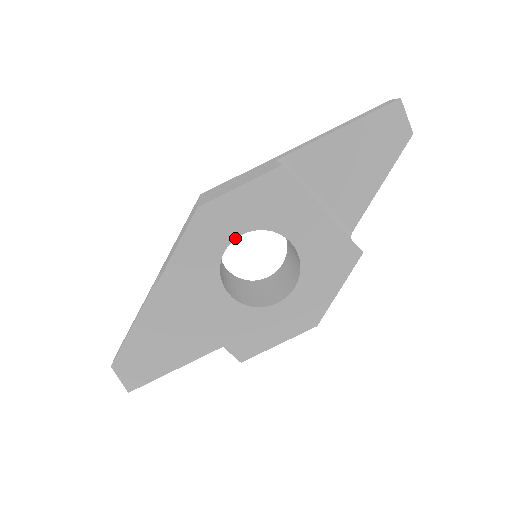
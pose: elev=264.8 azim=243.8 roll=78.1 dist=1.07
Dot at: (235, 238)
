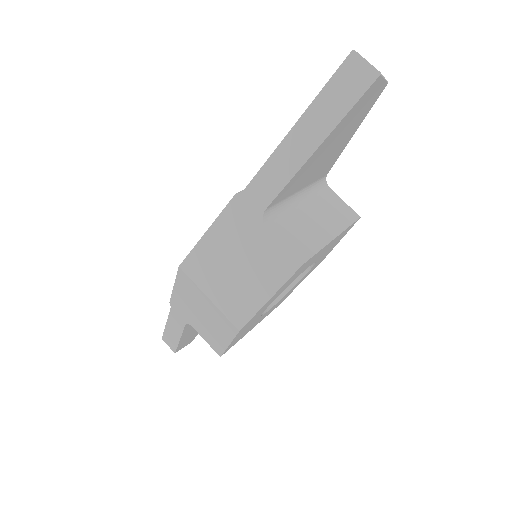
Dot at: occluded
